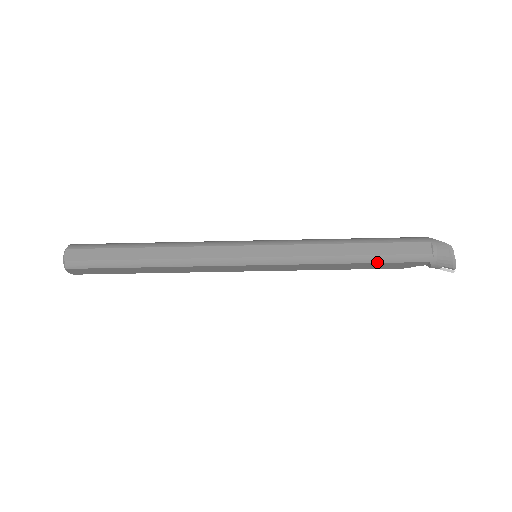
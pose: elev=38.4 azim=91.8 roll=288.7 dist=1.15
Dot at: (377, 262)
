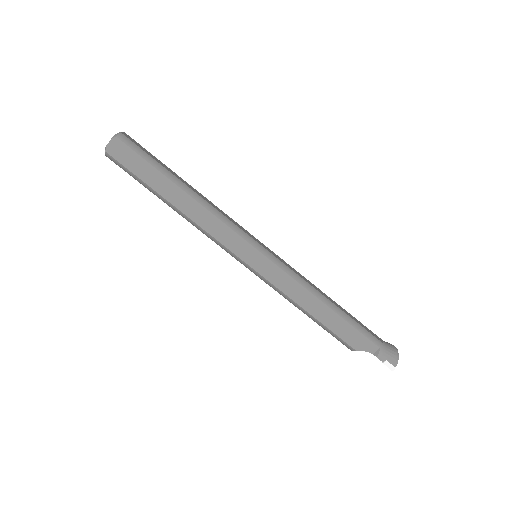
Dot at: (345, 319)
